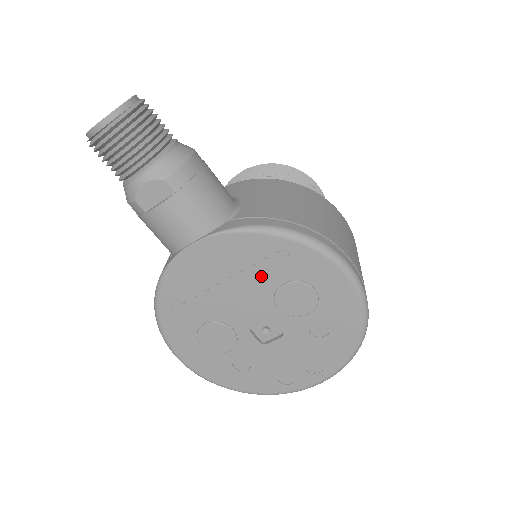
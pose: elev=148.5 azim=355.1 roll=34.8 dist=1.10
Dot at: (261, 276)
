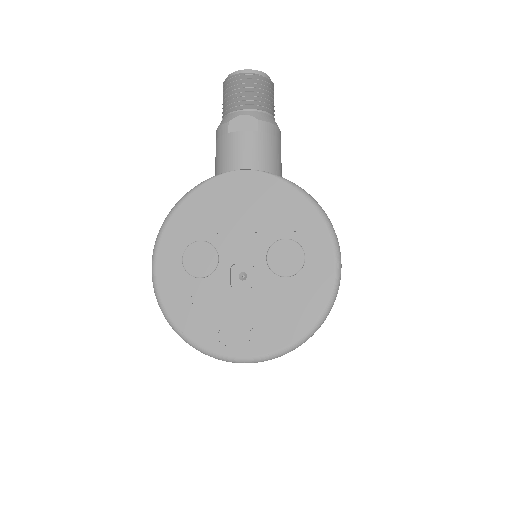
Dot at: (273, 222)
